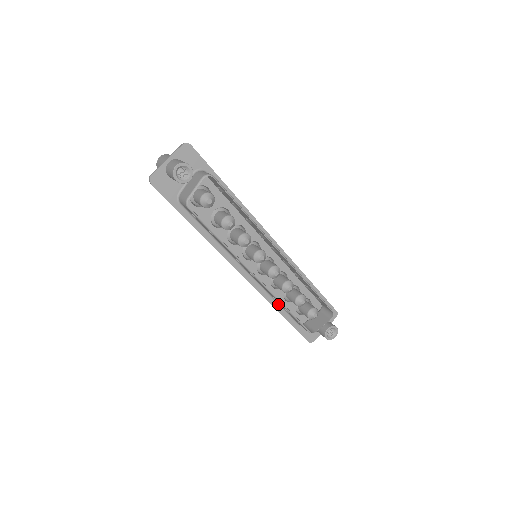
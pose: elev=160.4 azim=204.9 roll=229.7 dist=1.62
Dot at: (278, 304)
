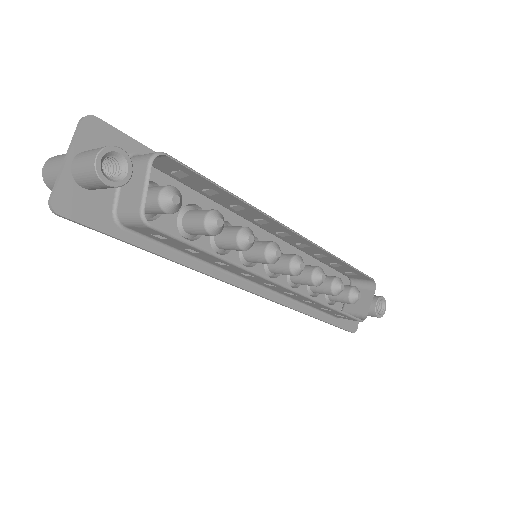
Dot at: (307, 306)
